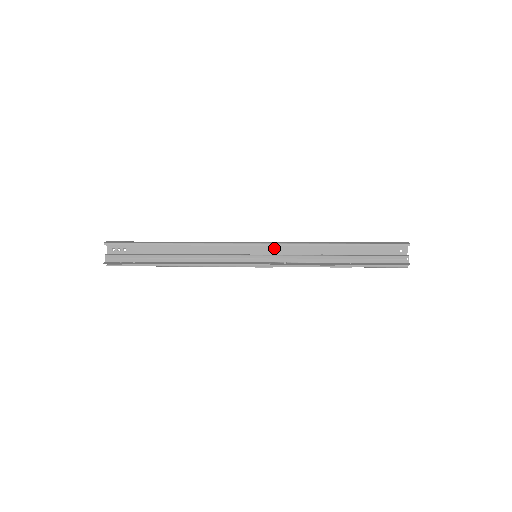
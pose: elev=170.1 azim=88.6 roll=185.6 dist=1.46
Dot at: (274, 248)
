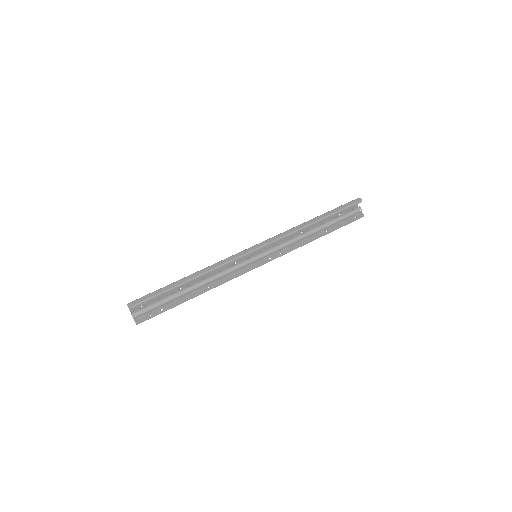
Dot at: occluded
